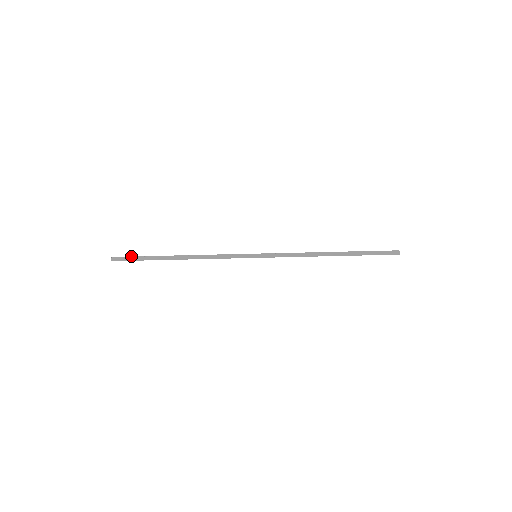
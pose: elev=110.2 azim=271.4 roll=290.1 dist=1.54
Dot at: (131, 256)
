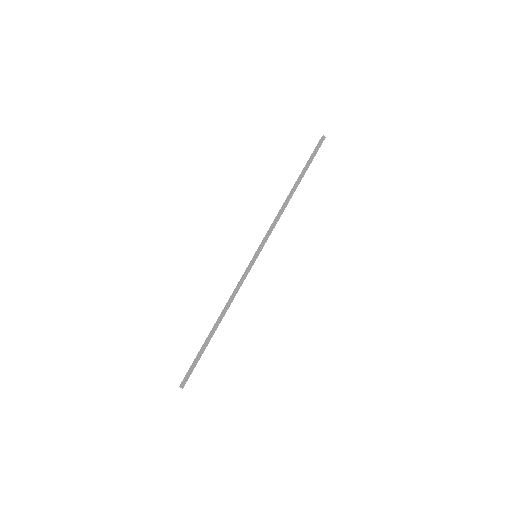
Dot at: (189, 368)
